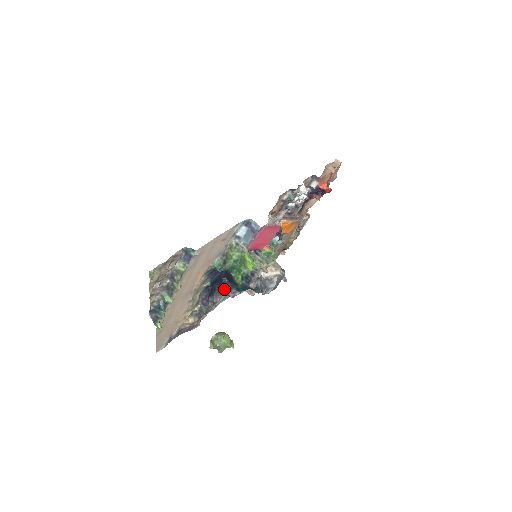
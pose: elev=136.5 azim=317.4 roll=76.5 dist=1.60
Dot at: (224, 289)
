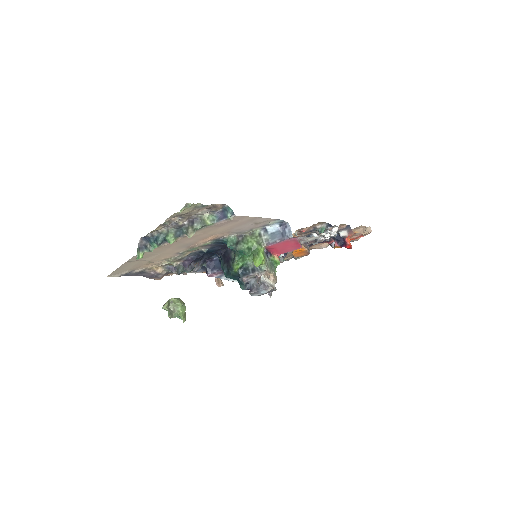
Dot at: (207, 264)
